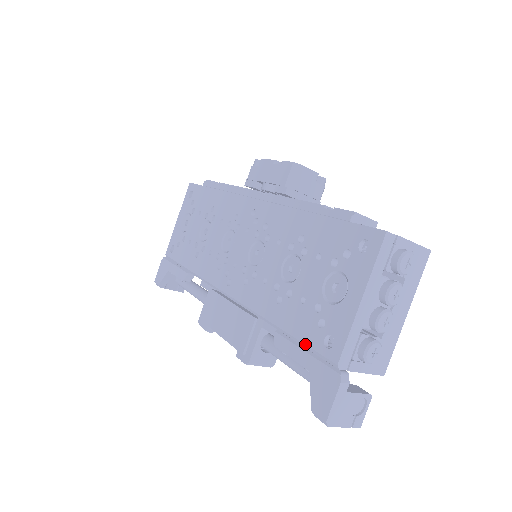
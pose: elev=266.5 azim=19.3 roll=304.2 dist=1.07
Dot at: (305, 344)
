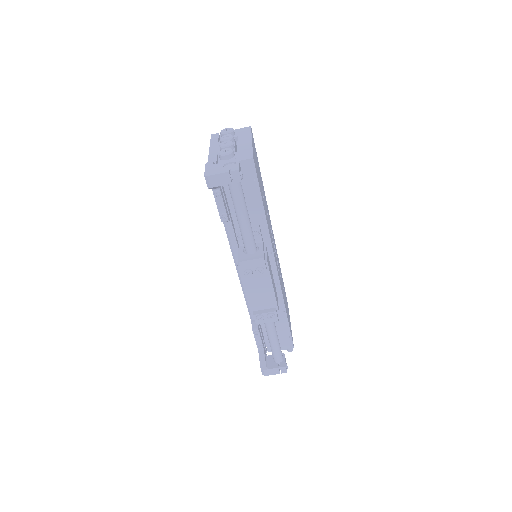
Dot at: occluded
